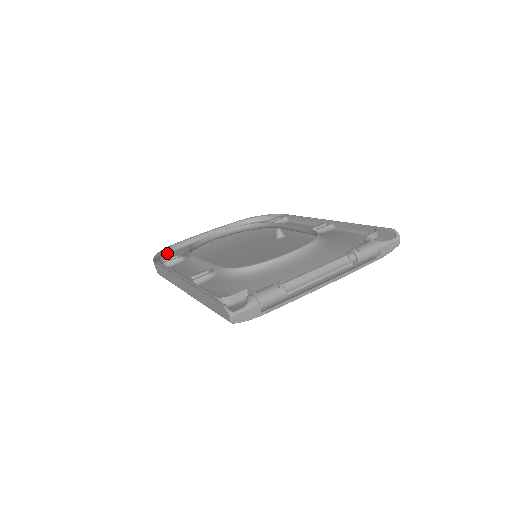
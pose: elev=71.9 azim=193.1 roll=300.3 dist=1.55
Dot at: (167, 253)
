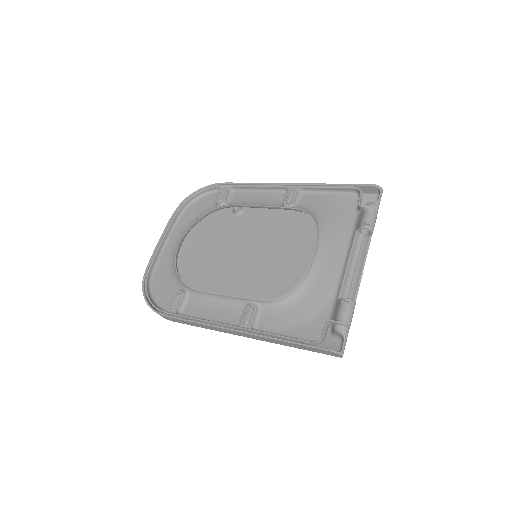
Dot at: (149, 290)
